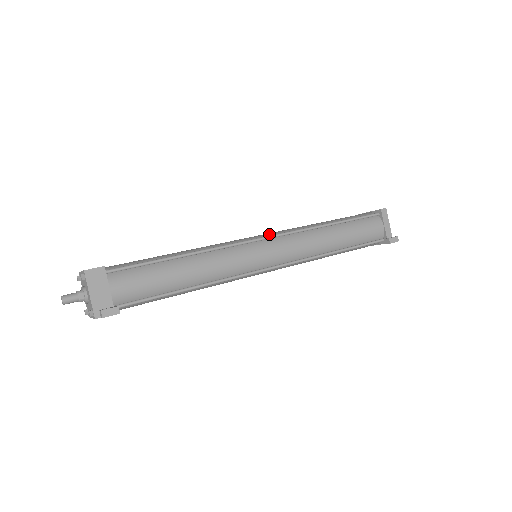
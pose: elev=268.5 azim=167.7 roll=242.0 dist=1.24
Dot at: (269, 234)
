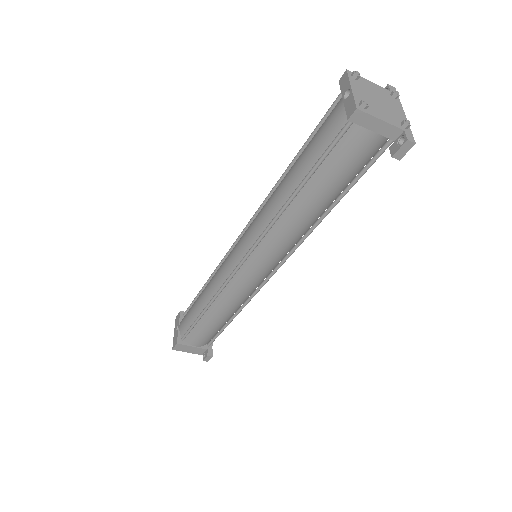
Dot at: (244, 246)
